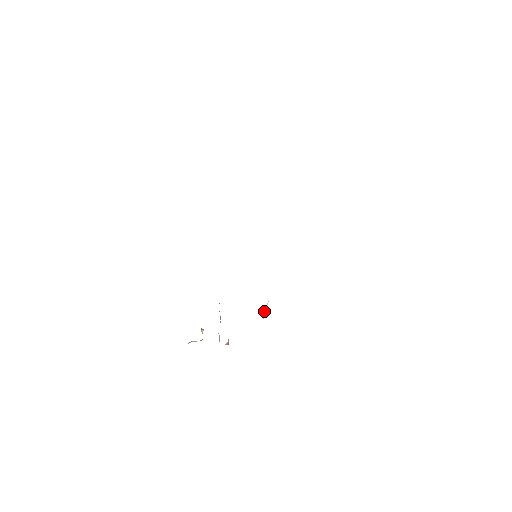
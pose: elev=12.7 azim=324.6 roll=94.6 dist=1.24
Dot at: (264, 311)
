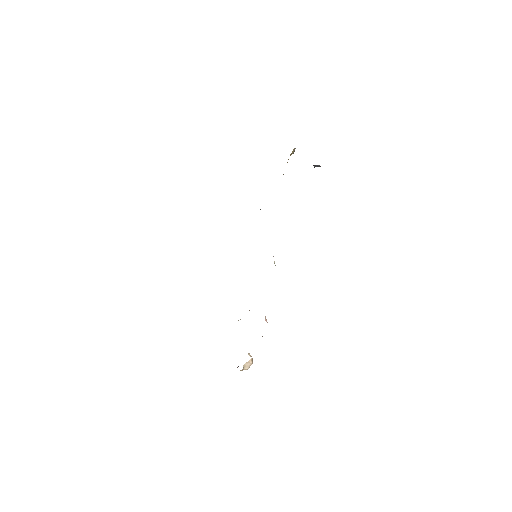
Dot at: (274, 263)
